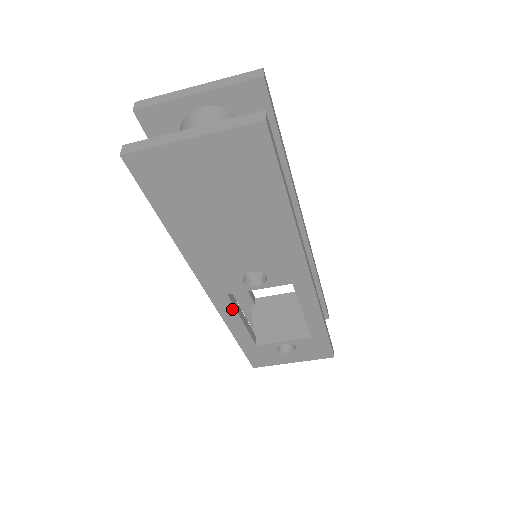
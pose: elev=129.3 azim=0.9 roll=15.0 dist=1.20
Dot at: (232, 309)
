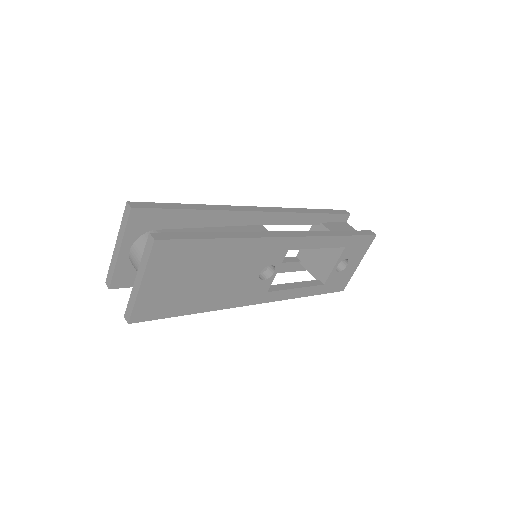
Dot at: (281, 292)
